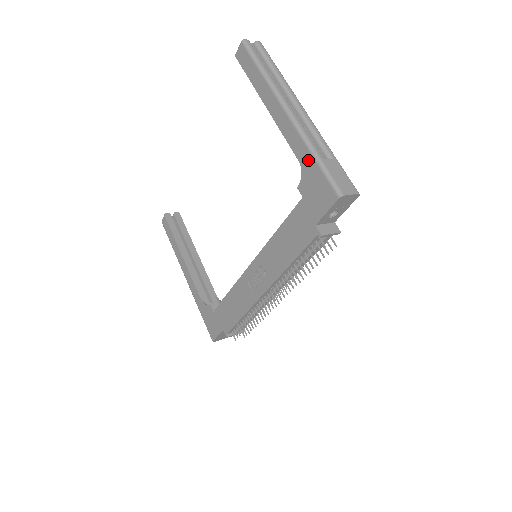
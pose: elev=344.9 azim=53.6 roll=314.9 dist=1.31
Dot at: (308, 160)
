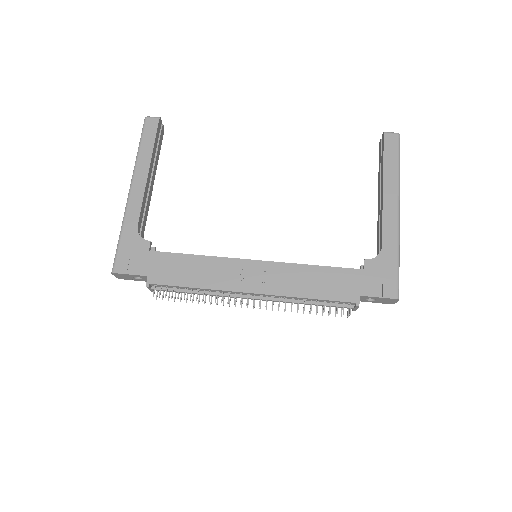
Dot at: (391, 254)
